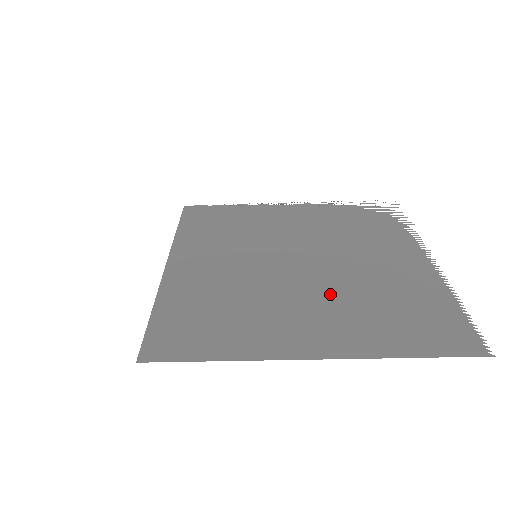
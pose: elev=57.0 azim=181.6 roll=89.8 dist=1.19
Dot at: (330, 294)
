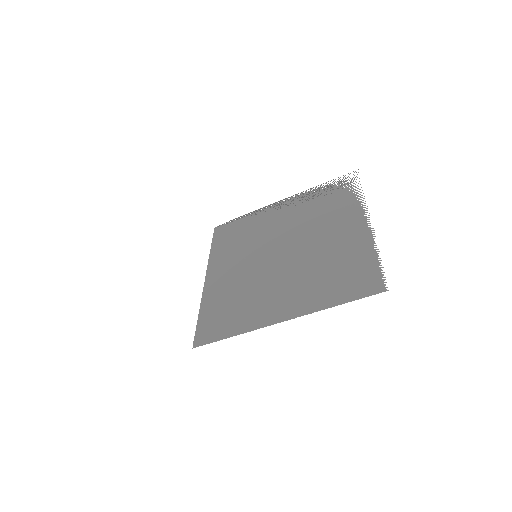
Dot at: (297, 273)
